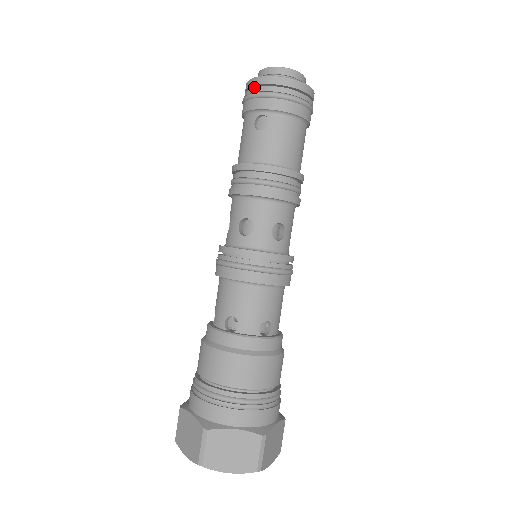
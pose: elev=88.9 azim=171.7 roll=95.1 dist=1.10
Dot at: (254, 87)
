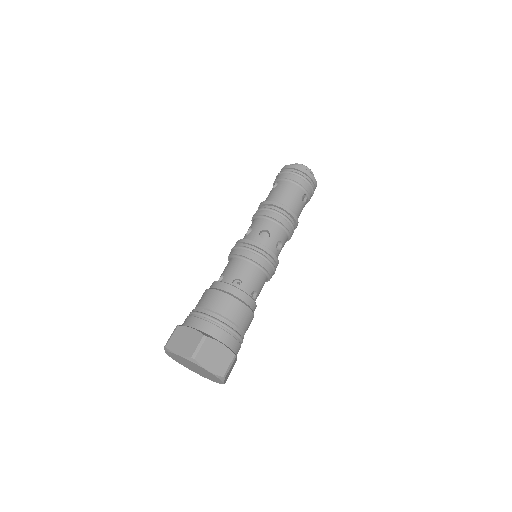
Dot at: occluded
